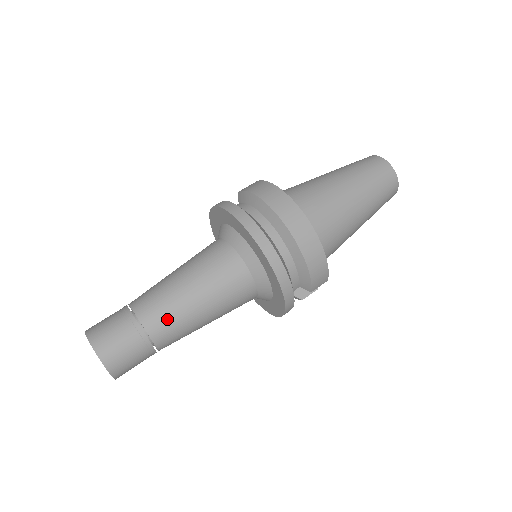
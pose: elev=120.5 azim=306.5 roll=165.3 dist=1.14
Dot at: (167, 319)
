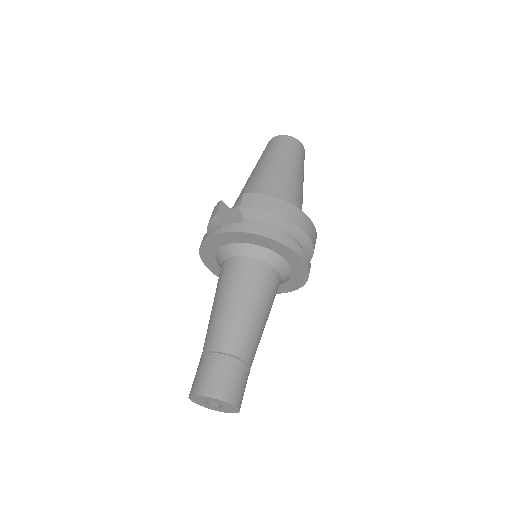
Dot at: (256, 346)
